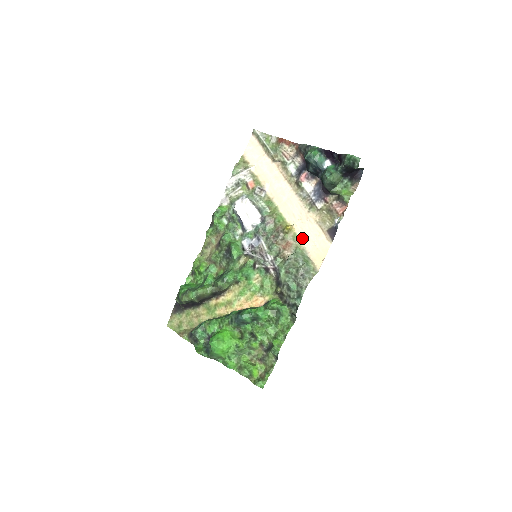
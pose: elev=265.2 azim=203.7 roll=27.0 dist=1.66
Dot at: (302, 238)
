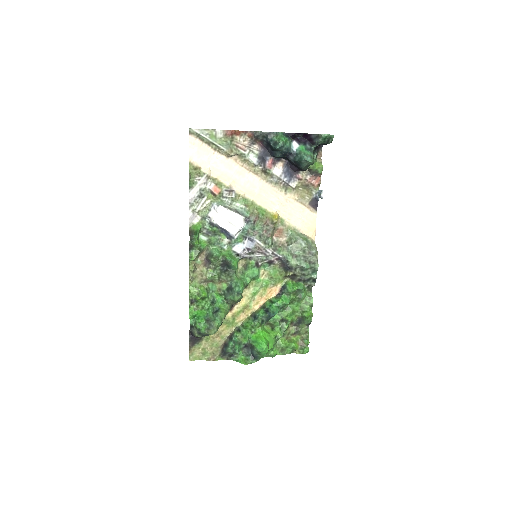
Dot at: (289, 220)
